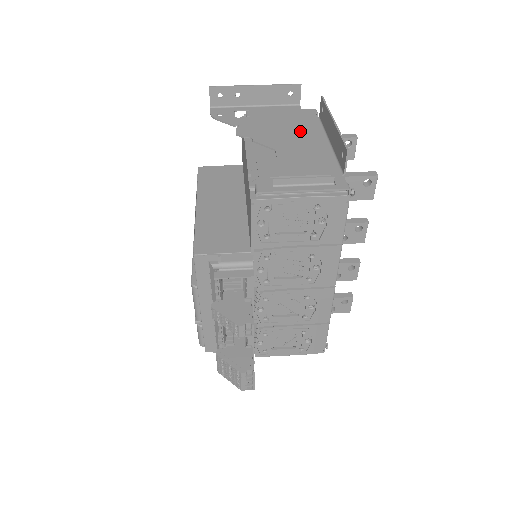
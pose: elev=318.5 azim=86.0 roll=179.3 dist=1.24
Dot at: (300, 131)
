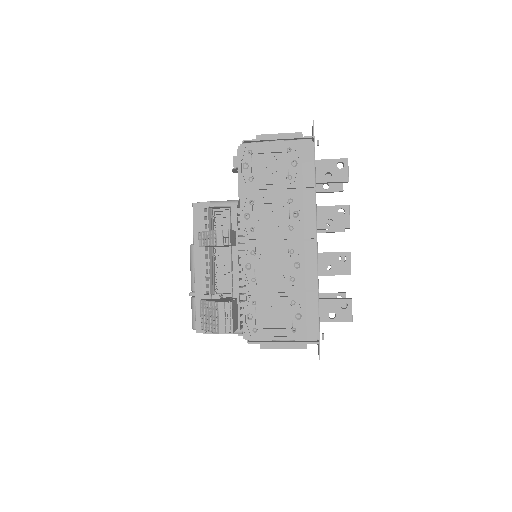
Dot at: occluded
